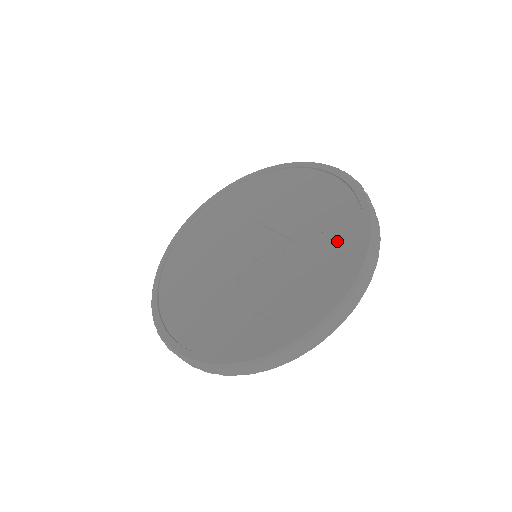
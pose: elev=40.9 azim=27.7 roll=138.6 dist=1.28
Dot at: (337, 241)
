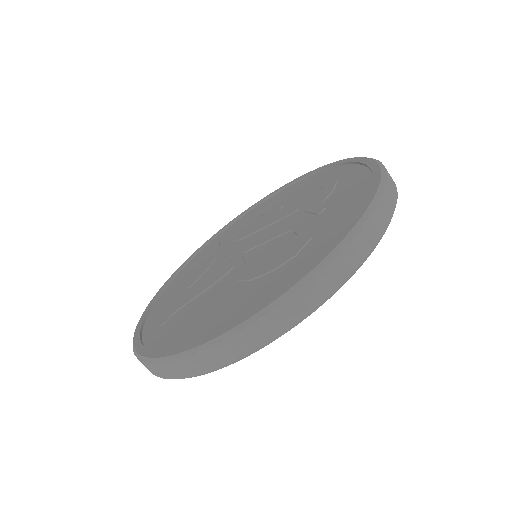
Dot at: (338, 182)
